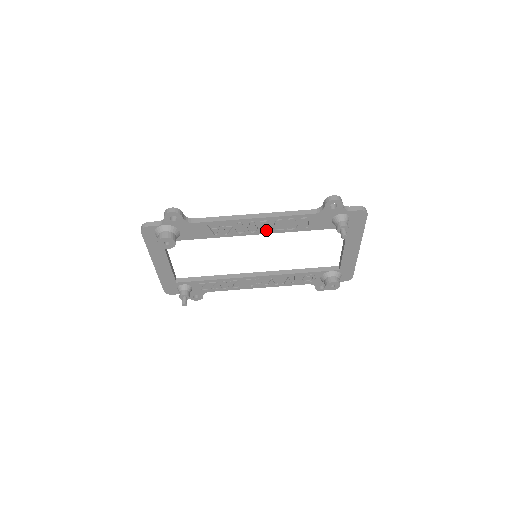
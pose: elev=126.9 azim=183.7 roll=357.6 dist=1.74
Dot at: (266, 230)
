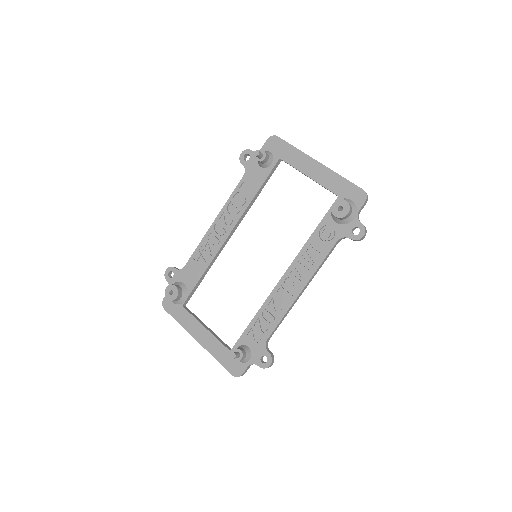
Dot at: (233, 224)
